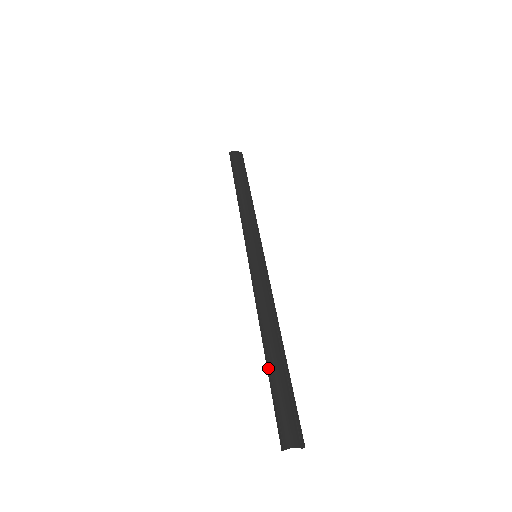
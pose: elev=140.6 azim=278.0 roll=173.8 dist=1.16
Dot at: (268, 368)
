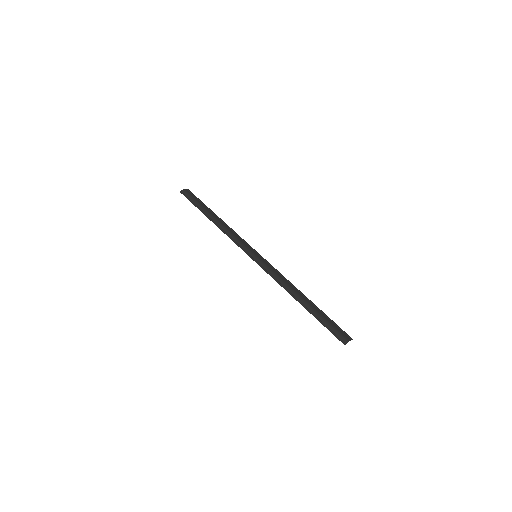
Dot at: (311, 312)
